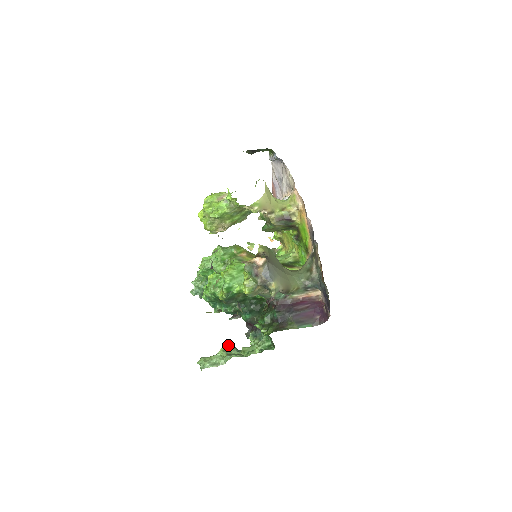
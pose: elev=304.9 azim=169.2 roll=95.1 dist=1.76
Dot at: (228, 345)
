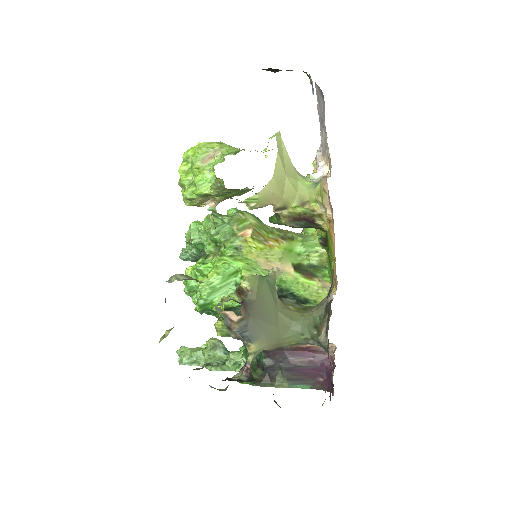
Dot at: (215, 342)
